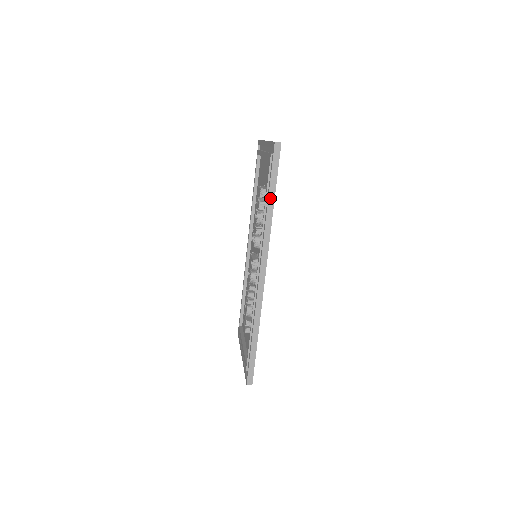
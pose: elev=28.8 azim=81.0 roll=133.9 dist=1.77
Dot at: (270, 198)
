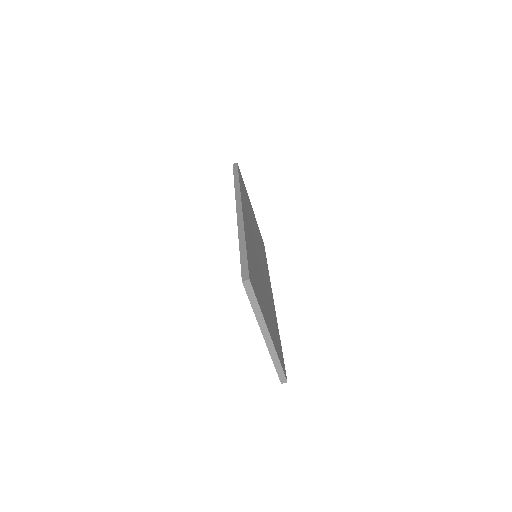
Dot at: (235, 180)
